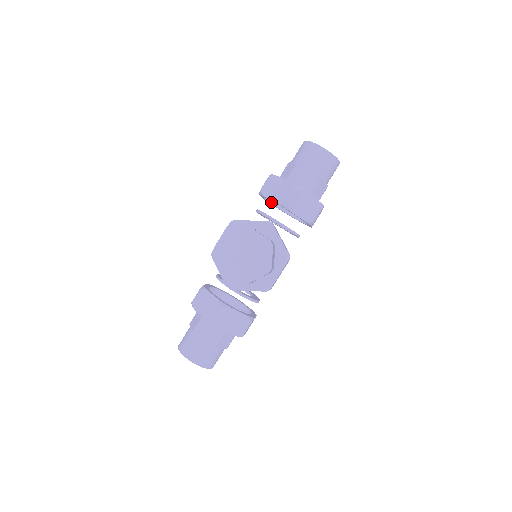
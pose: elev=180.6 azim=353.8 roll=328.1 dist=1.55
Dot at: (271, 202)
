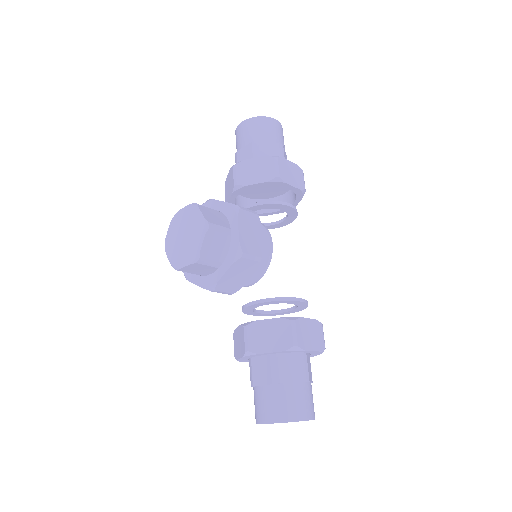
Dot at: (262, 212)
